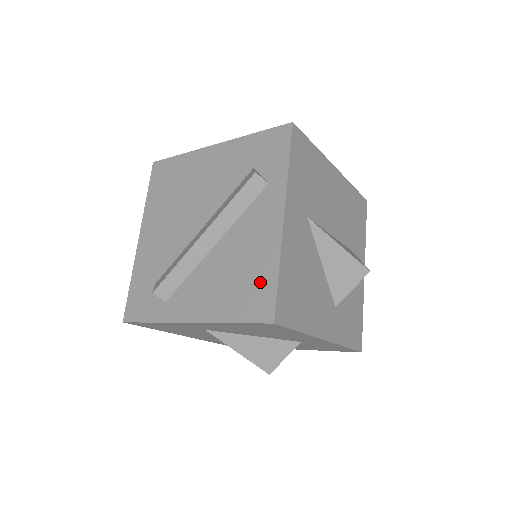
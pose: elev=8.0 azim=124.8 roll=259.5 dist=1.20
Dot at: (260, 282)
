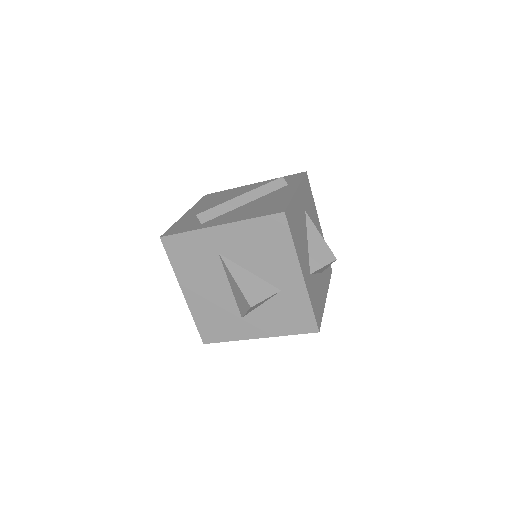
Dot at: (277, 205)
